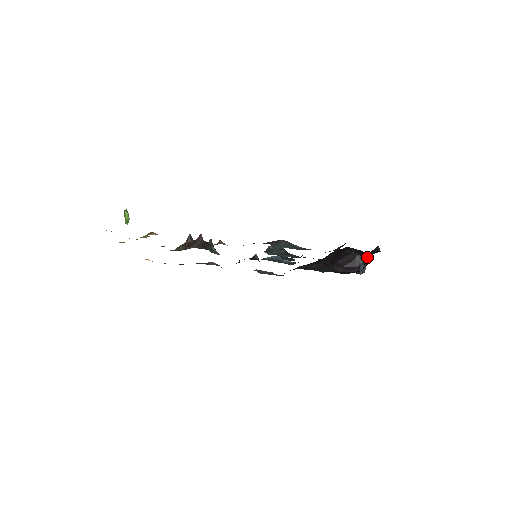
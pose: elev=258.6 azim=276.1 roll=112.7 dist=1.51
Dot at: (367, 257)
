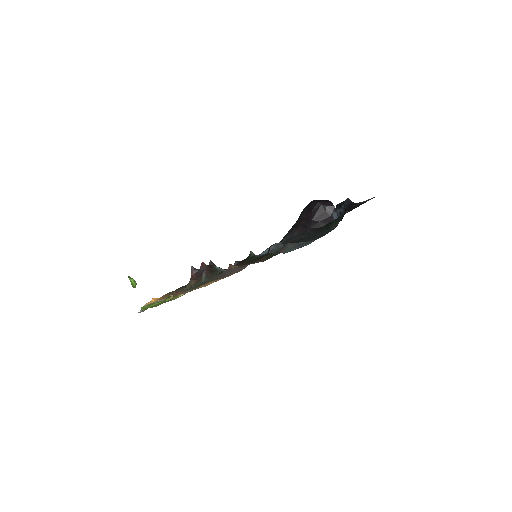
Dot at: (338, 207)
